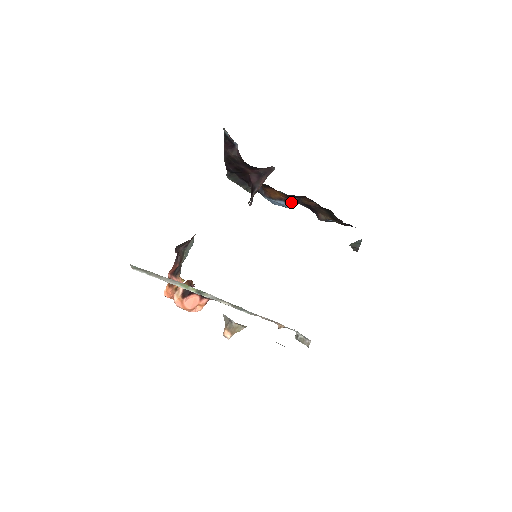
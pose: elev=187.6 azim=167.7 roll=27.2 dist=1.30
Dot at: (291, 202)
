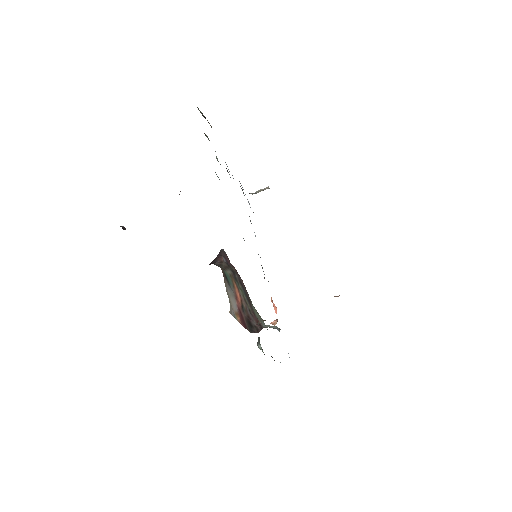
Dot at: occluded
